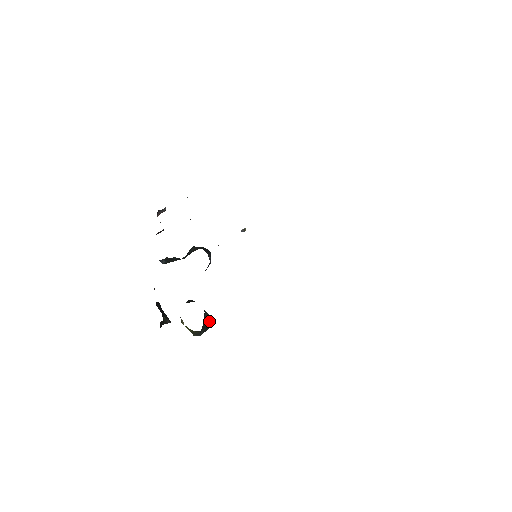
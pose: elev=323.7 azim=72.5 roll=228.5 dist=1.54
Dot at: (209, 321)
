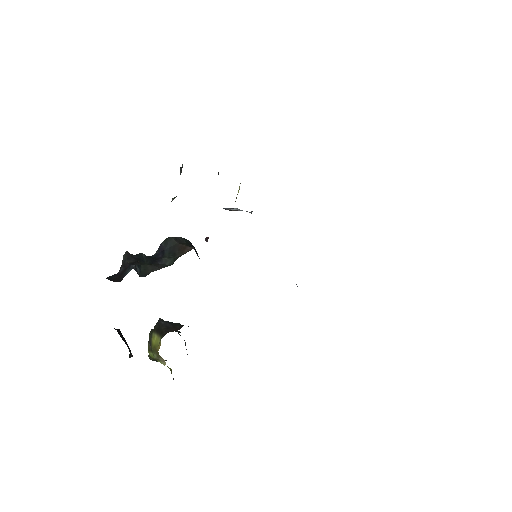
Dot at: occluded
